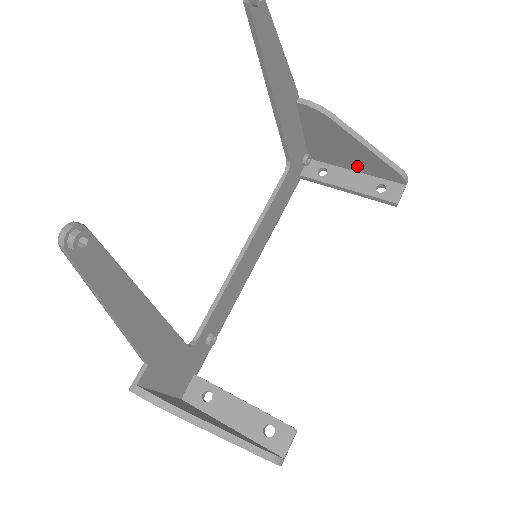
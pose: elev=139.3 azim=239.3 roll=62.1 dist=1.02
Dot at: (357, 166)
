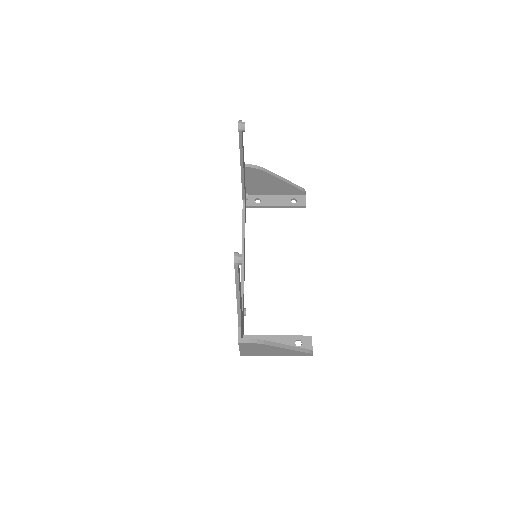
Dot at: (277, 192)
